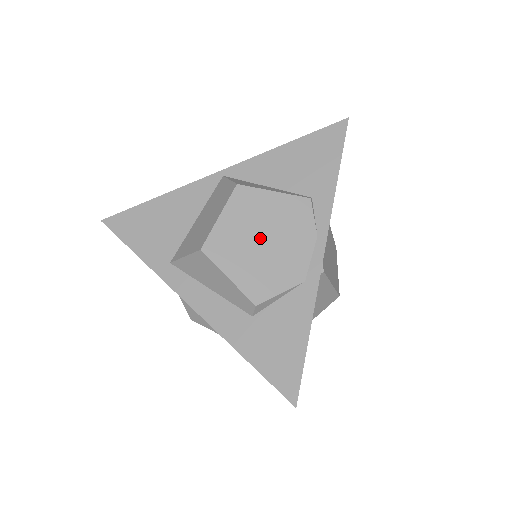
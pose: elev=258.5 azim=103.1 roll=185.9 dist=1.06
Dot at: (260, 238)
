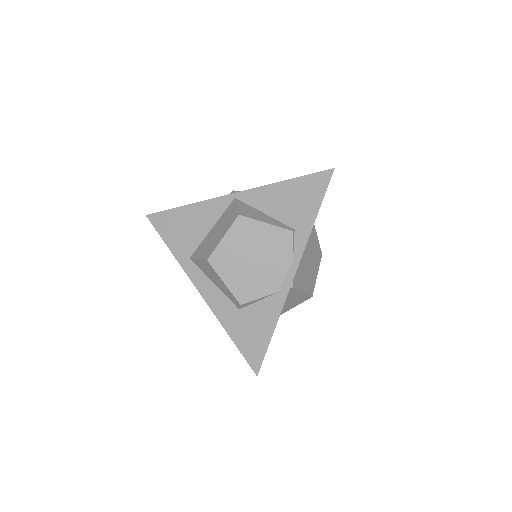
Dot at: (250, 257)
